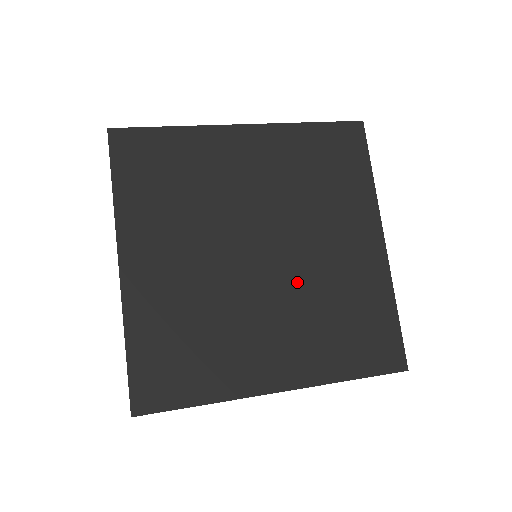
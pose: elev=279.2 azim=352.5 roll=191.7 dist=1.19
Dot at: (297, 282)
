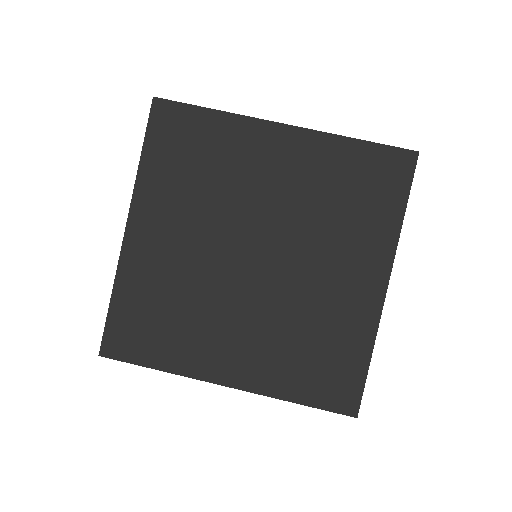
Dot at: (279, 297)
